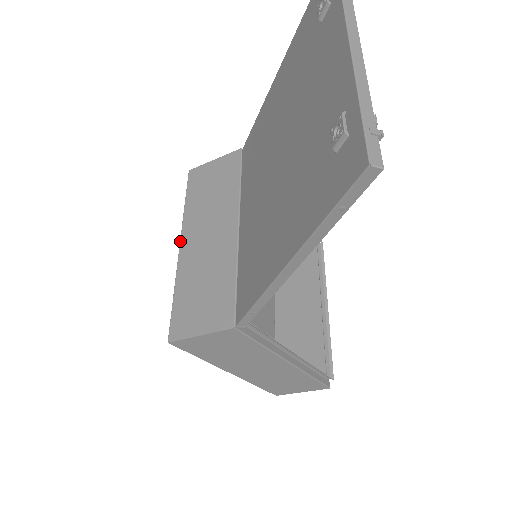
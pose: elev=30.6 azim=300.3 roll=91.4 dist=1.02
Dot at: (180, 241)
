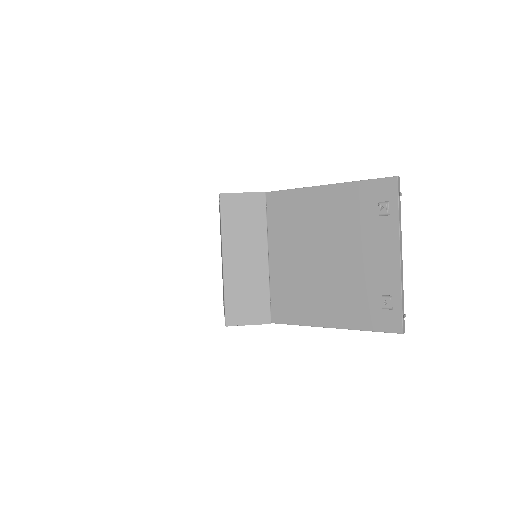
Dot at: (223, 256)
